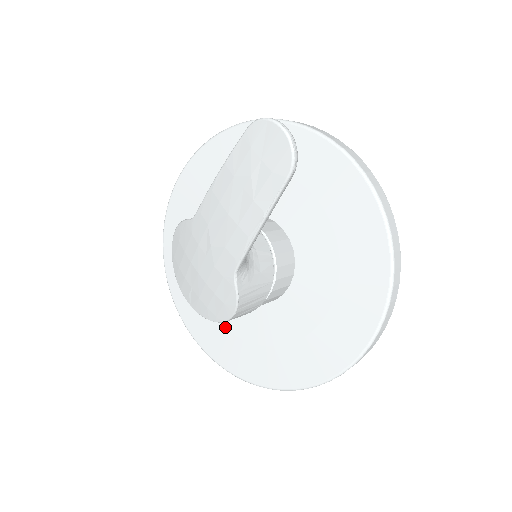
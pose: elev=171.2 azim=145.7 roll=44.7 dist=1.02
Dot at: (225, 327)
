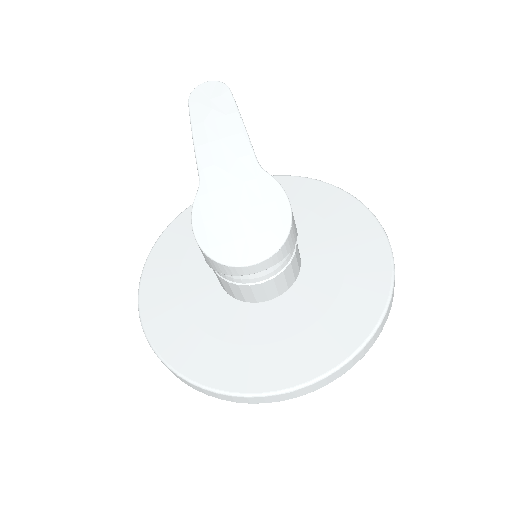
Dot at: (302, 330)
